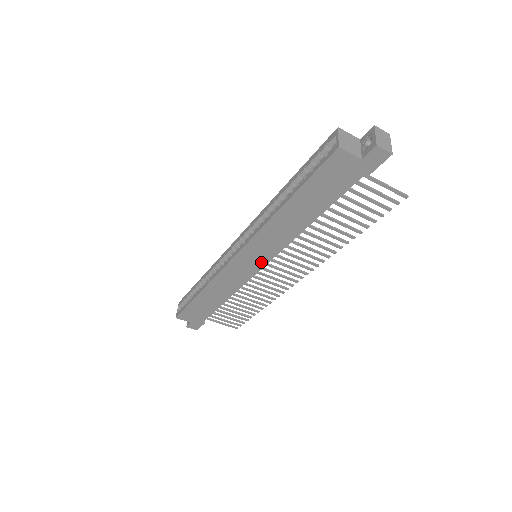
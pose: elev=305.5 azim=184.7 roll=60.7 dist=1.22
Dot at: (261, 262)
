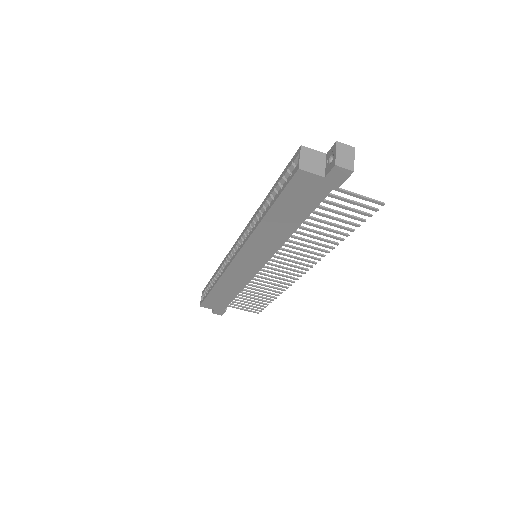
Dot at: (260, 263)
